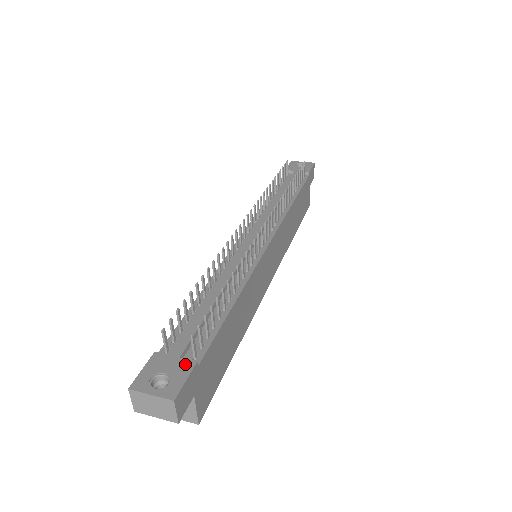
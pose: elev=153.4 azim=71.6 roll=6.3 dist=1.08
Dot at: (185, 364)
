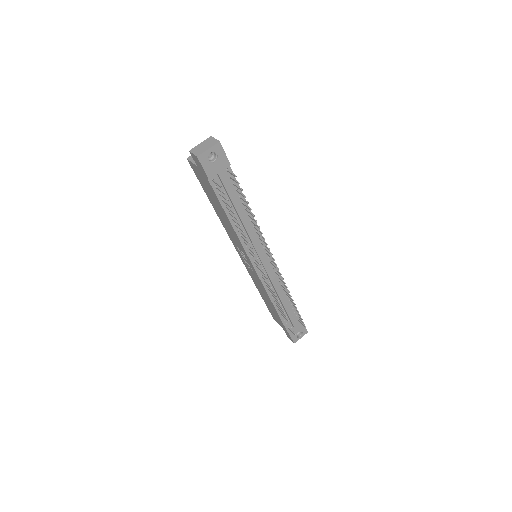
Dot at: (301, 326)
